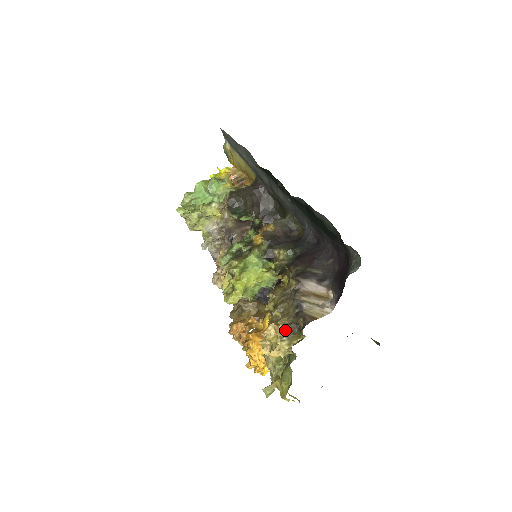
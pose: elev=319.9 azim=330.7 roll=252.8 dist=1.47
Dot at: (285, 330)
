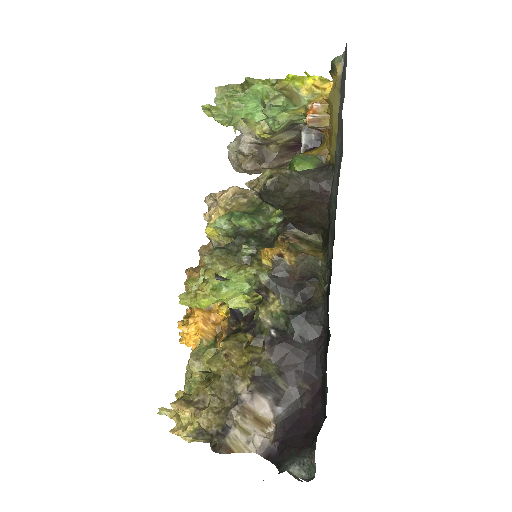
Dot at: (198, 430)
